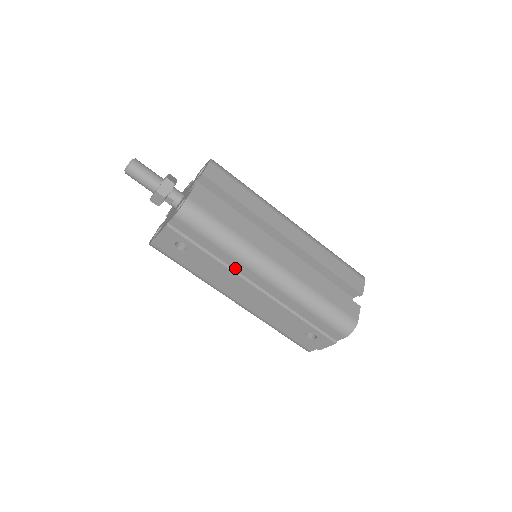
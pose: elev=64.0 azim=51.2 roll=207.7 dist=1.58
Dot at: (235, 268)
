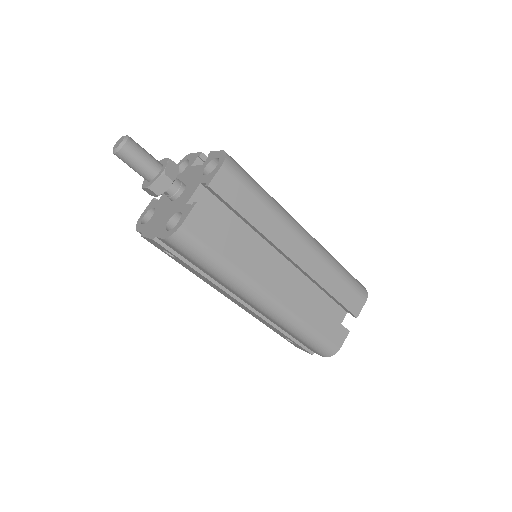
Dot at: (225, 287)
